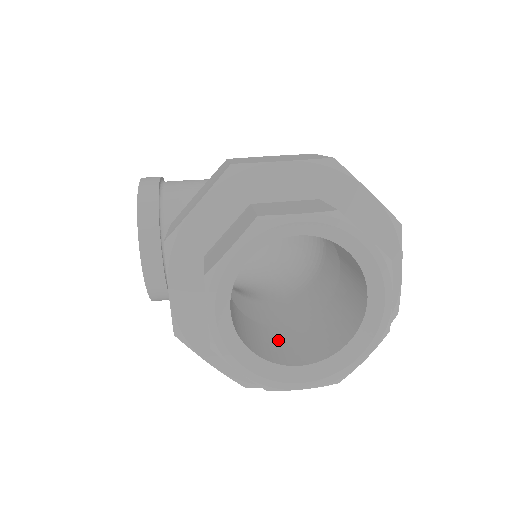
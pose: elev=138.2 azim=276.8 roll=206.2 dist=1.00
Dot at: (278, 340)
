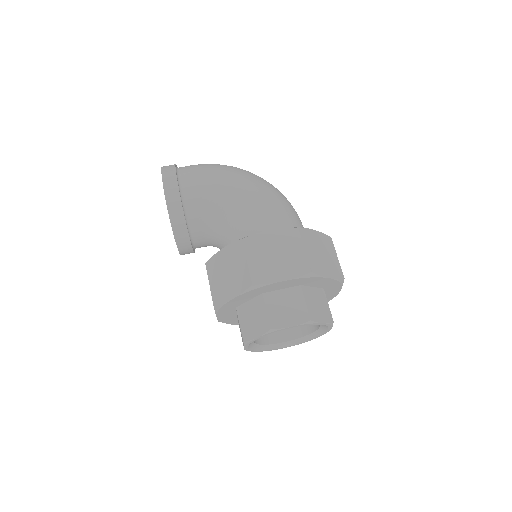
Dot at: occluded
